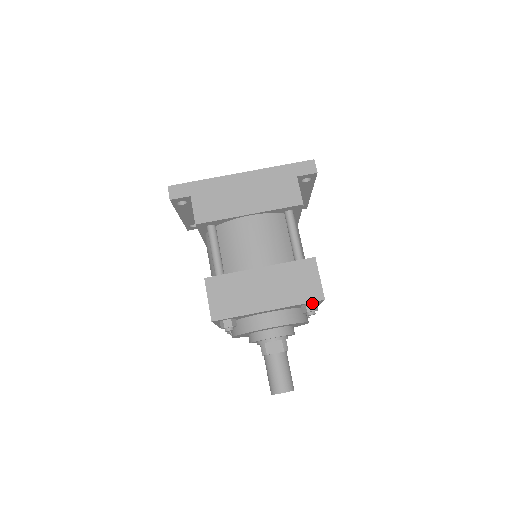
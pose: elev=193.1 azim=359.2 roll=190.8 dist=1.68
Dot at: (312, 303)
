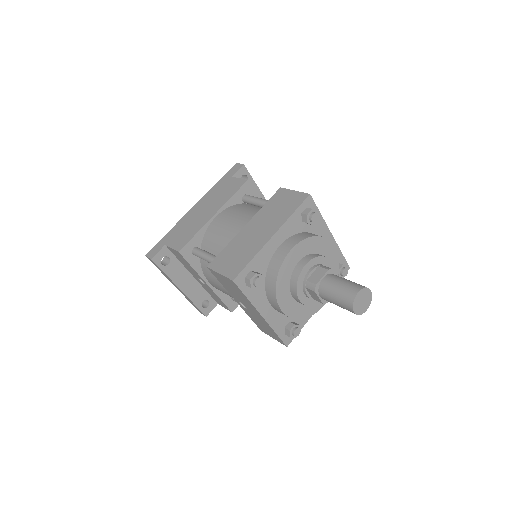
Dot at: (305, 208)
